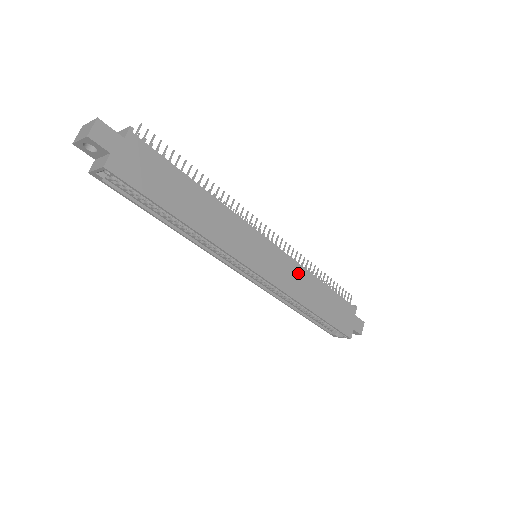
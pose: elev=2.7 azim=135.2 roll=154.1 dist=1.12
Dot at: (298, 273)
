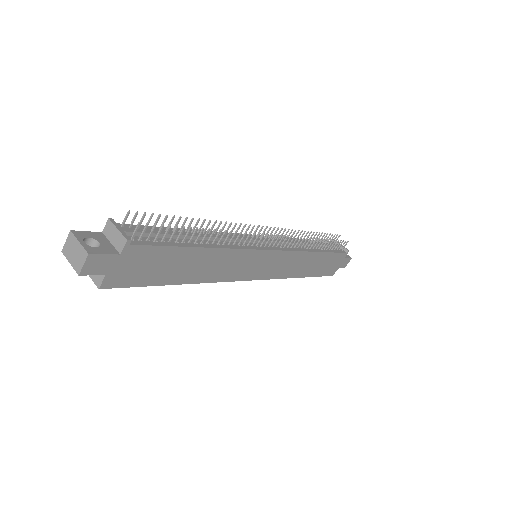
Dot at: (296, 258)
